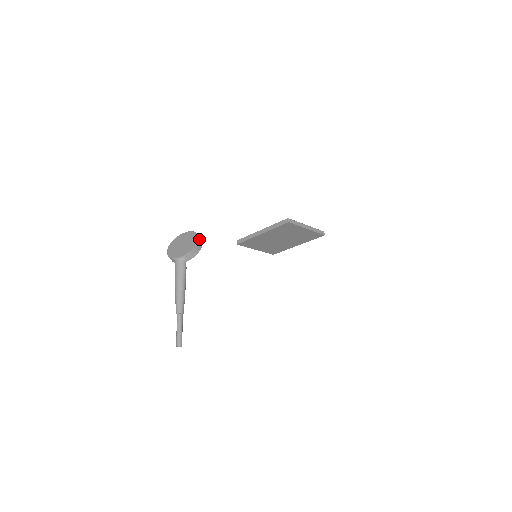
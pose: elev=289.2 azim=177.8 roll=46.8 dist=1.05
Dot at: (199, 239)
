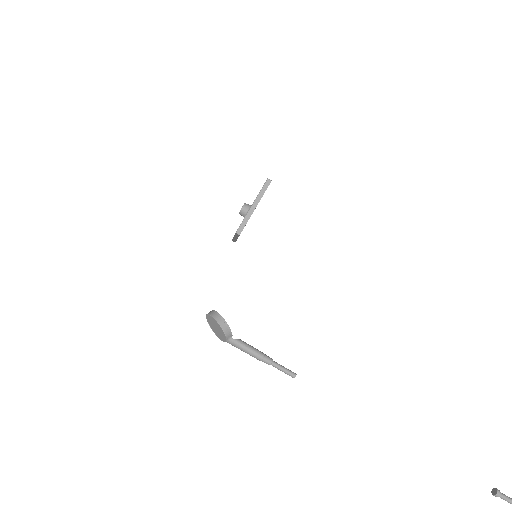
Dot at: (218, 321)
